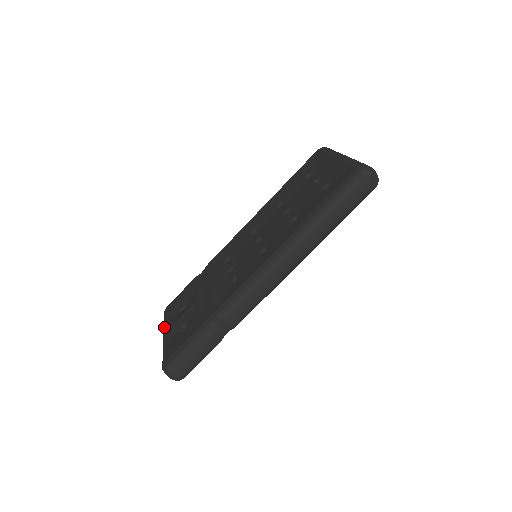
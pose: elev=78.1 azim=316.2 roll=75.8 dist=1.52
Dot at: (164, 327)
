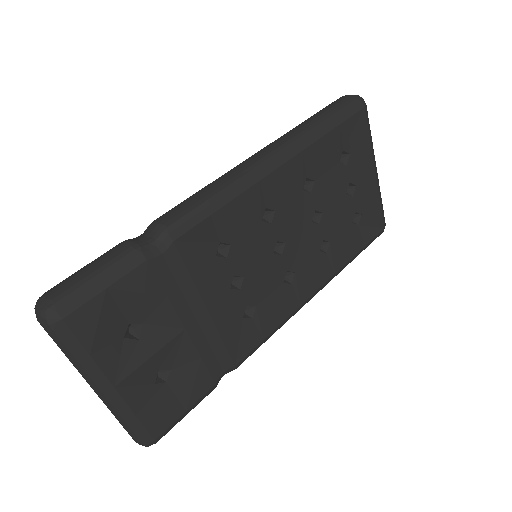
Dot at: occluded
